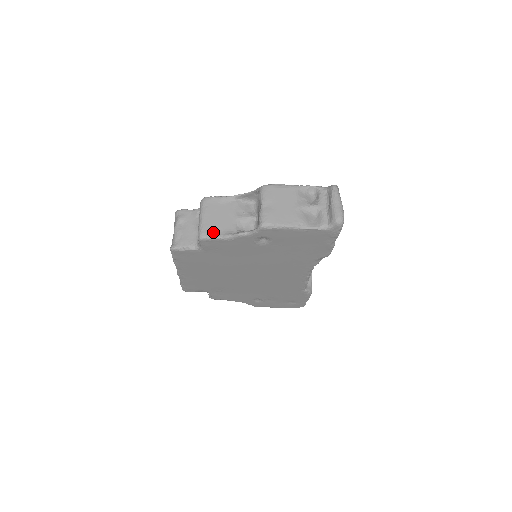
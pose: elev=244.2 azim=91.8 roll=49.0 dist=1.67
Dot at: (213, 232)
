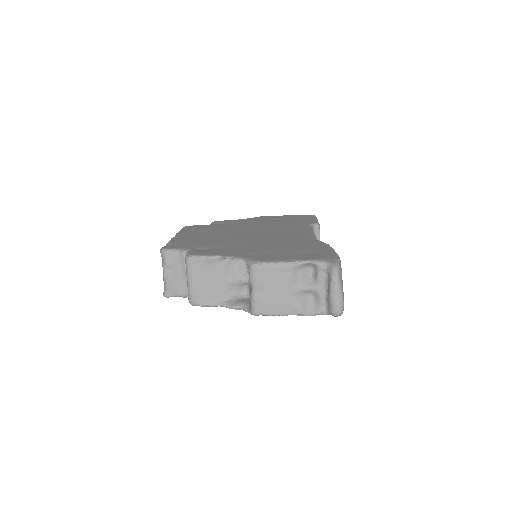
Dot at: (204, 300)
